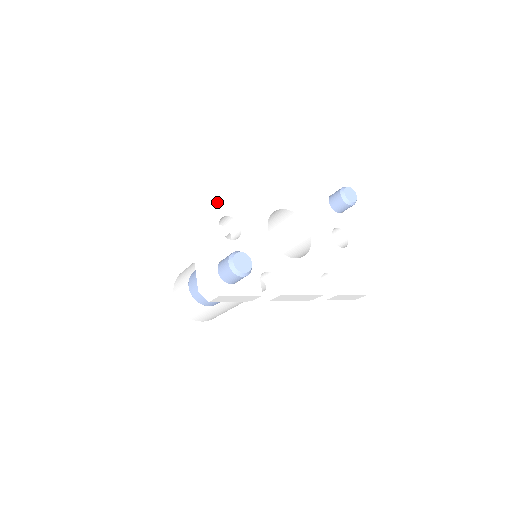
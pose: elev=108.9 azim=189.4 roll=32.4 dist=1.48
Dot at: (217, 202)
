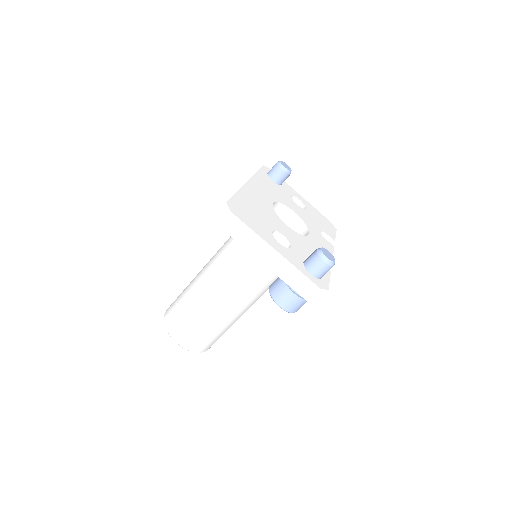
Dot at: (260, 226)
